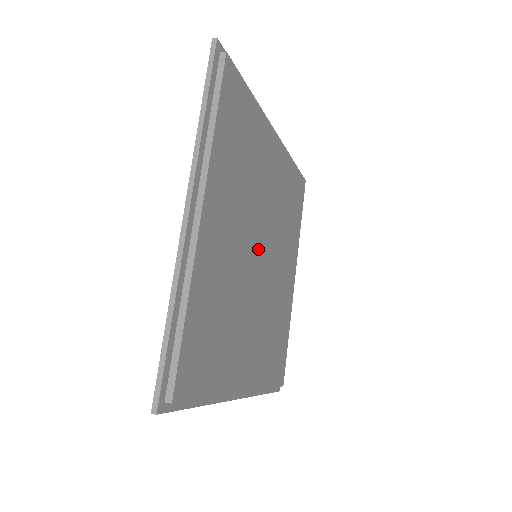
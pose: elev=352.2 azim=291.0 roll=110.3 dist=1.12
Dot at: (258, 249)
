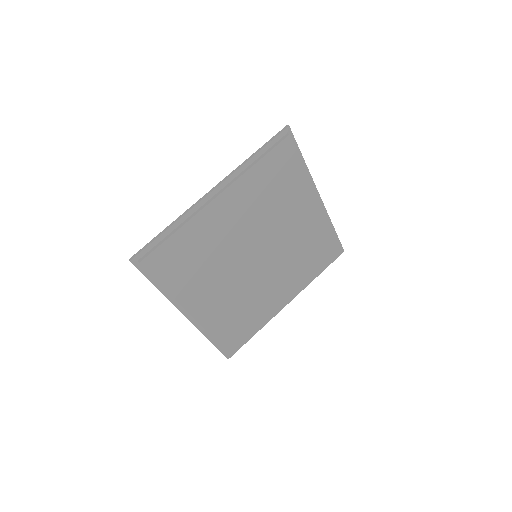
Dot at: (252, 260)
